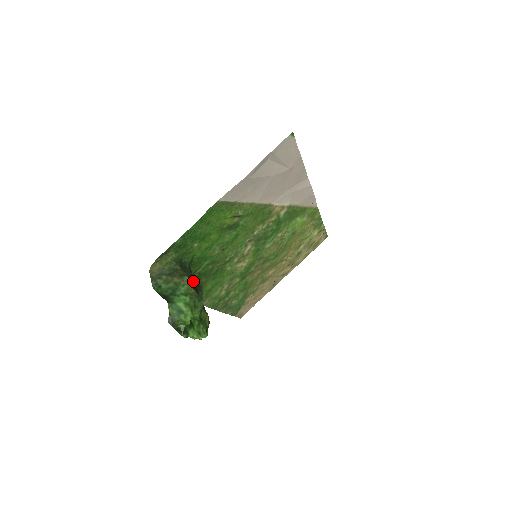
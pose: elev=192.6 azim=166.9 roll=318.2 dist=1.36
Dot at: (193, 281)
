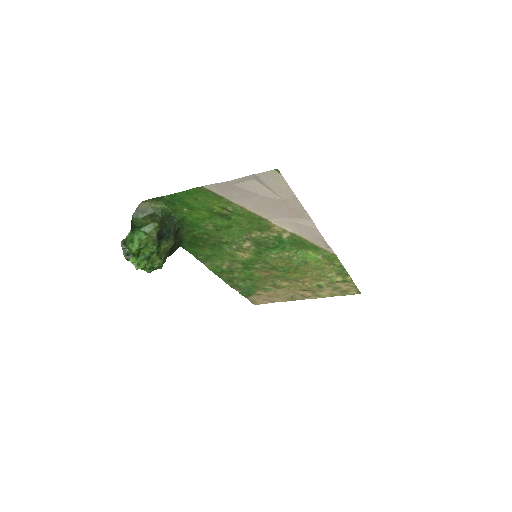
Dot at: (165, 231)
